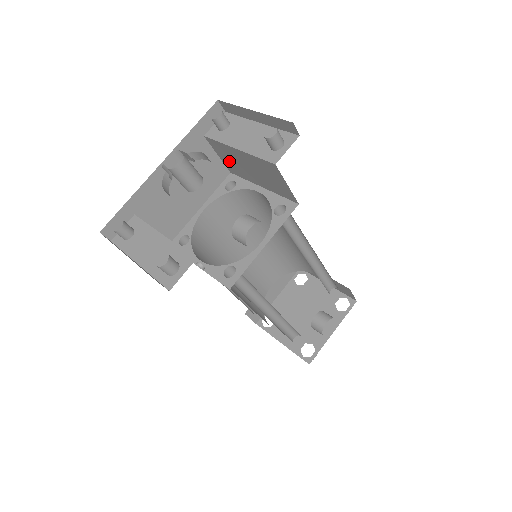
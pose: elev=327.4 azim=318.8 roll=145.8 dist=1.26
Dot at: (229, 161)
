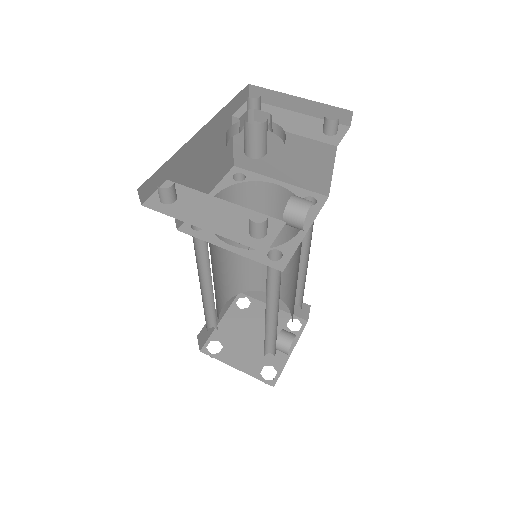
Dot at: occluded
